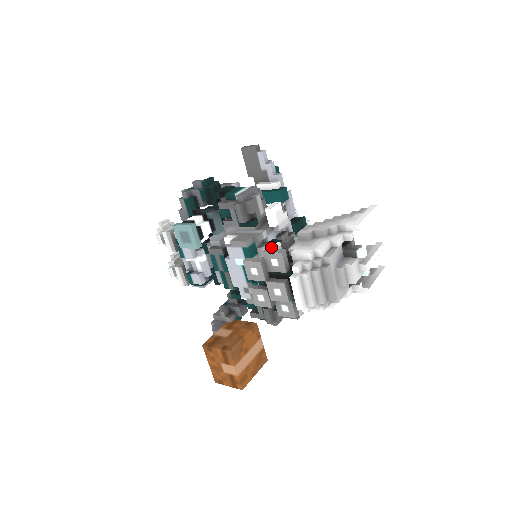
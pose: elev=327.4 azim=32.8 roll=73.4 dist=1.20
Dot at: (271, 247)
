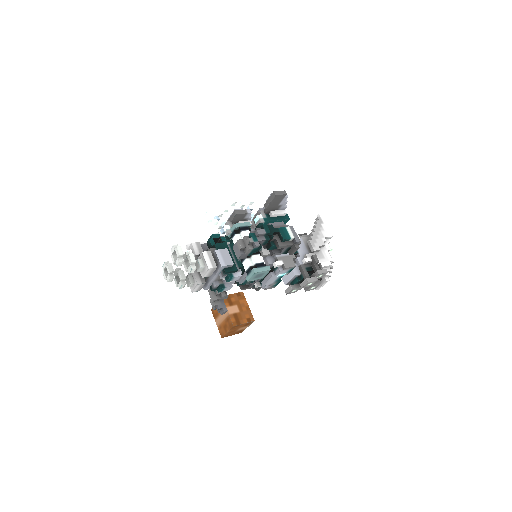
Dot at: occluded
